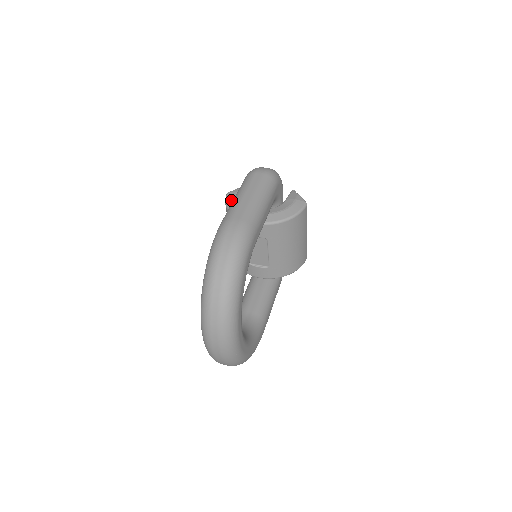
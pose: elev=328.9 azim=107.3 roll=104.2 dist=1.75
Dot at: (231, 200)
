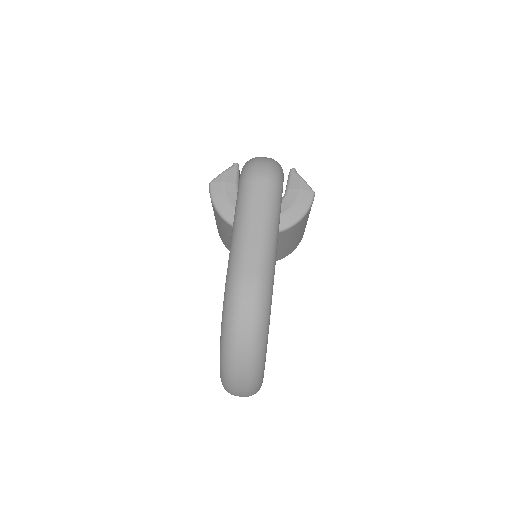
Dot at: (219, 197)
